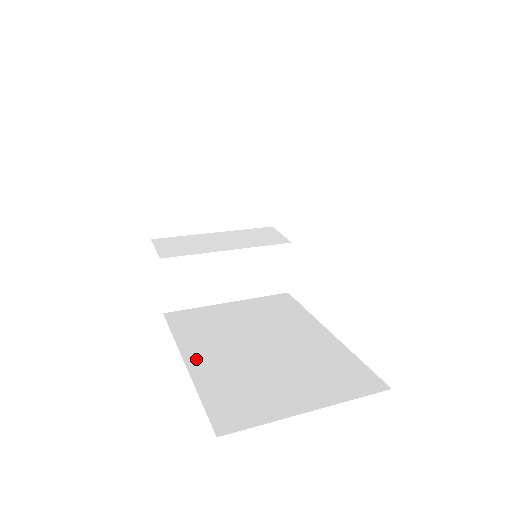
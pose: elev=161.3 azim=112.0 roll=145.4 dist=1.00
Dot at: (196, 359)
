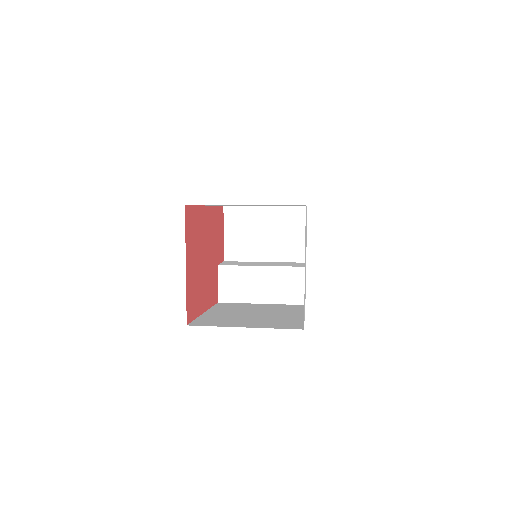
Dot at: (212, 312)
